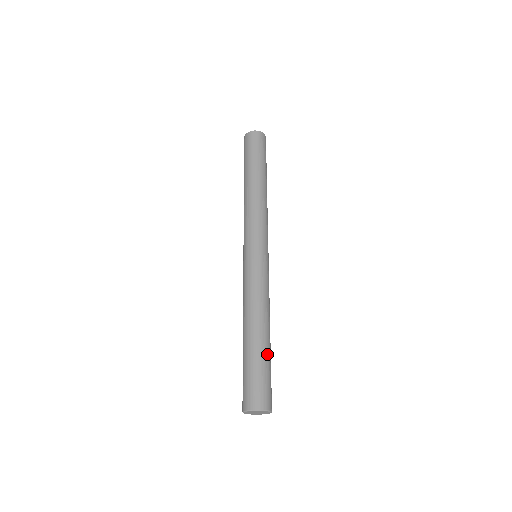
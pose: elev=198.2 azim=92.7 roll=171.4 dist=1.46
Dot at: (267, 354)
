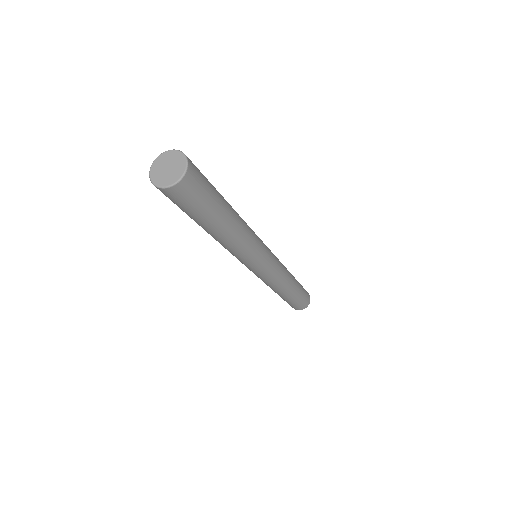
Dot at: occluded
